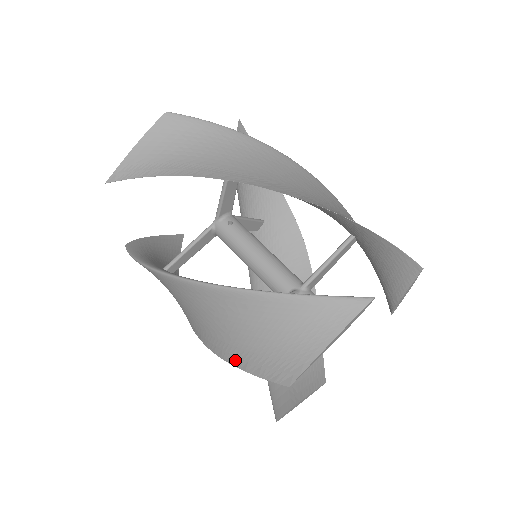
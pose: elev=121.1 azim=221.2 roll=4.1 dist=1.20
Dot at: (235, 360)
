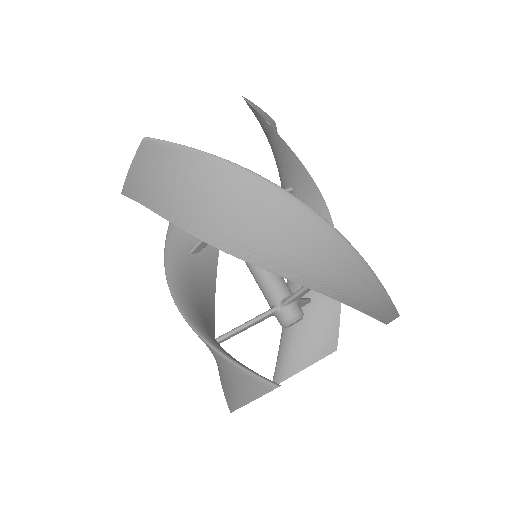
Dot at: occluded
